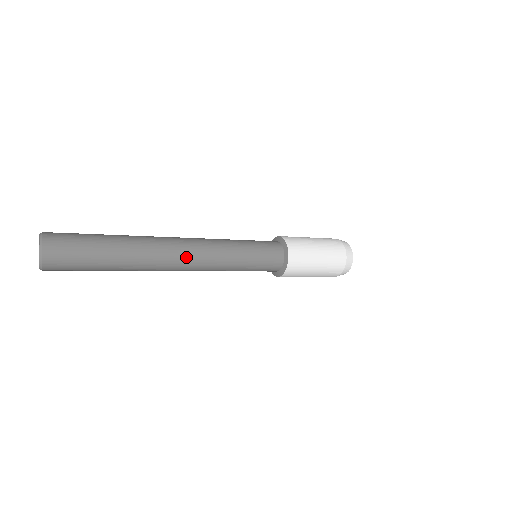
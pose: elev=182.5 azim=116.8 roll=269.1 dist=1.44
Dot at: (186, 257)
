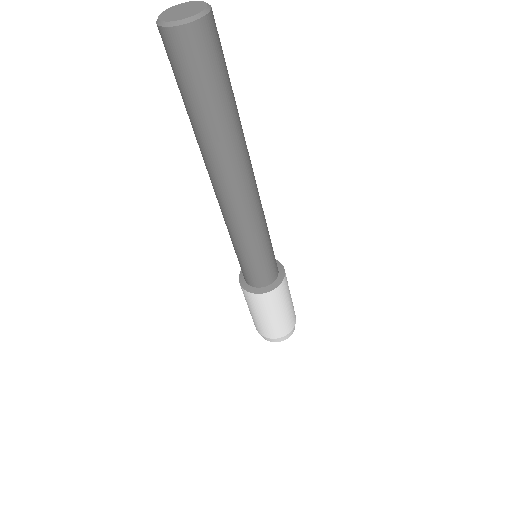
Dot at: (255, 182)
